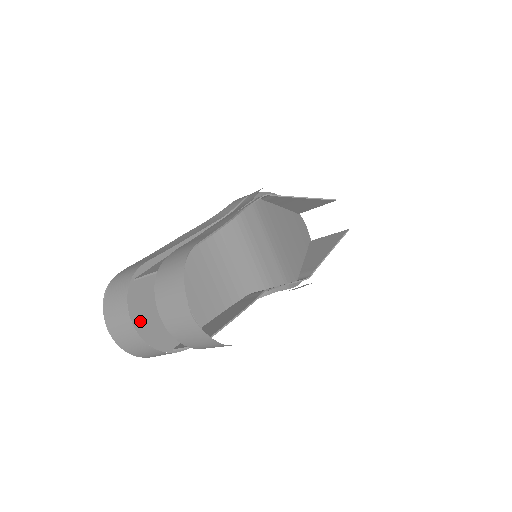
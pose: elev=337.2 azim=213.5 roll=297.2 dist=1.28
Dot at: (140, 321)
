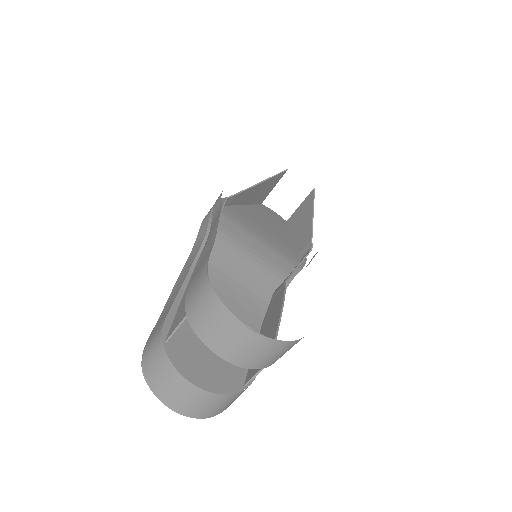
Dot at: (198, 377)
